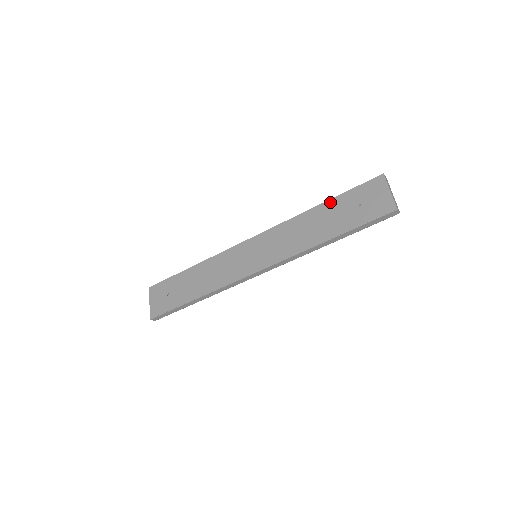
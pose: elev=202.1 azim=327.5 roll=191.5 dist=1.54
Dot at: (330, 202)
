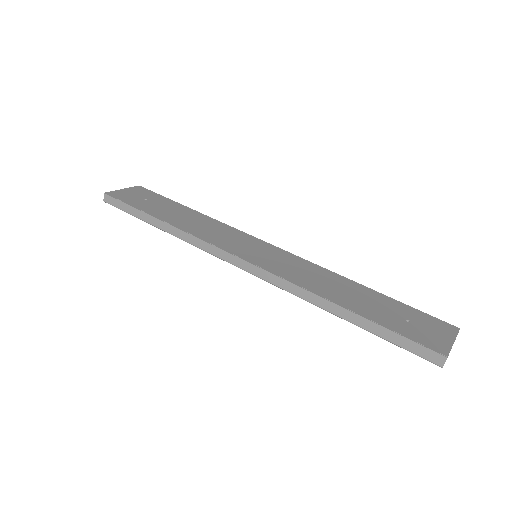
Dot at: (379, 294)
